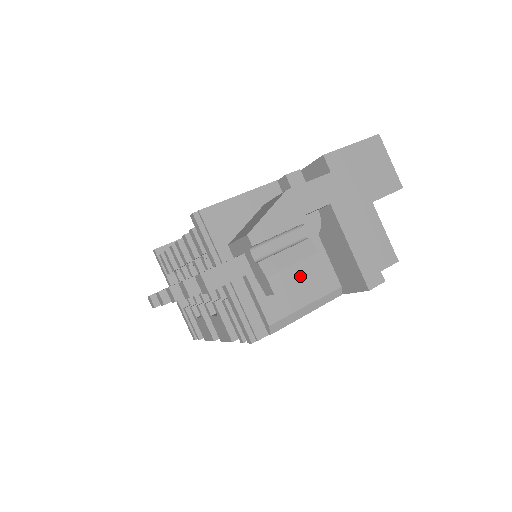
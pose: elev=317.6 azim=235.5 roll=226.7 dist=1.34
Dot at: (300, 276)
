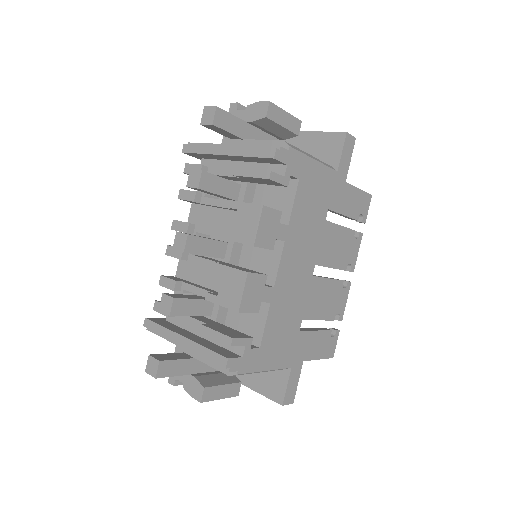
Dot at: (284, 112)
